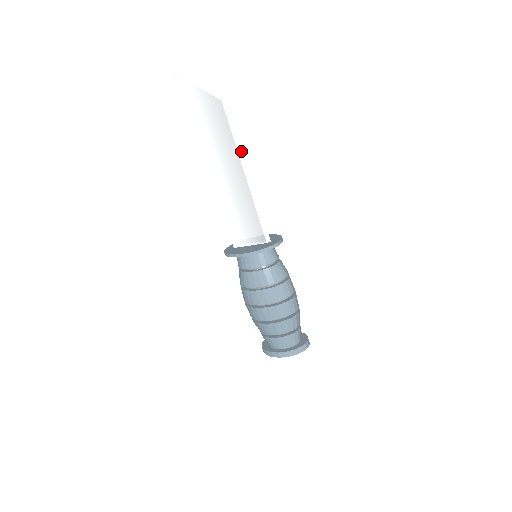
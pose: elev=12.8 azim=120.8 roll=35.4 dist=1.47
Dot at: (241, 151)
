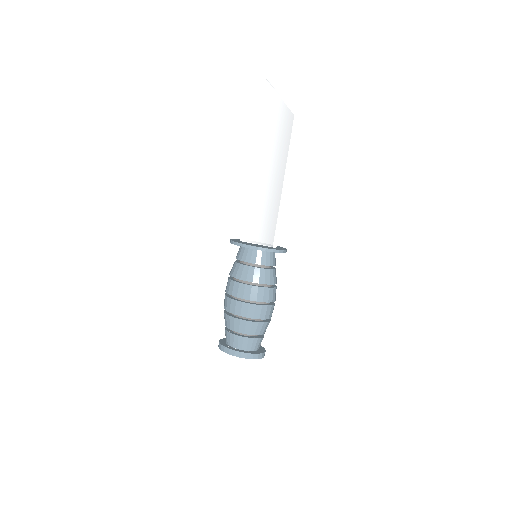
Dot at: (289, 162)
